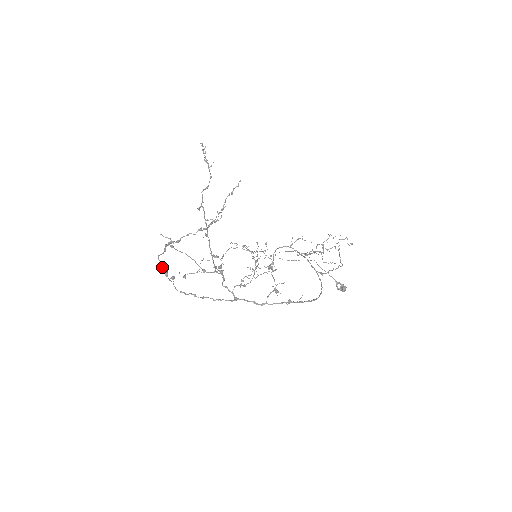
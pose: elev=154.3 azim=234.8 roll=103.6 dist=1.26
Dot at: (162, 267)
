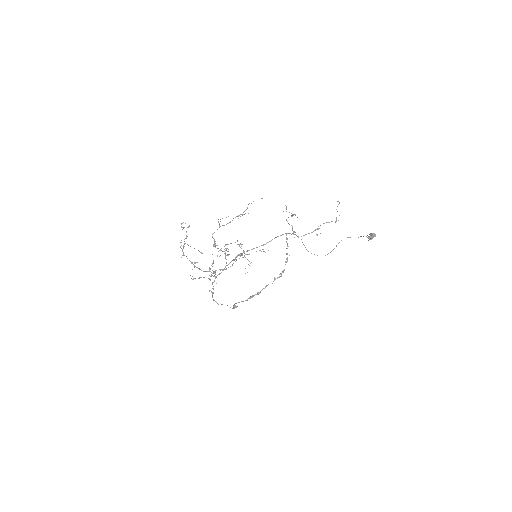
Dot at: (233, 306)
